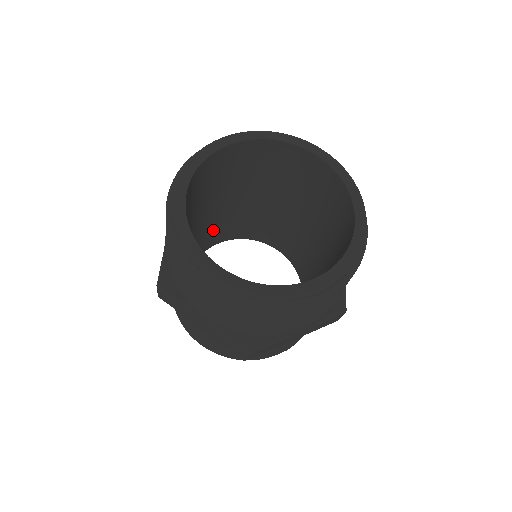
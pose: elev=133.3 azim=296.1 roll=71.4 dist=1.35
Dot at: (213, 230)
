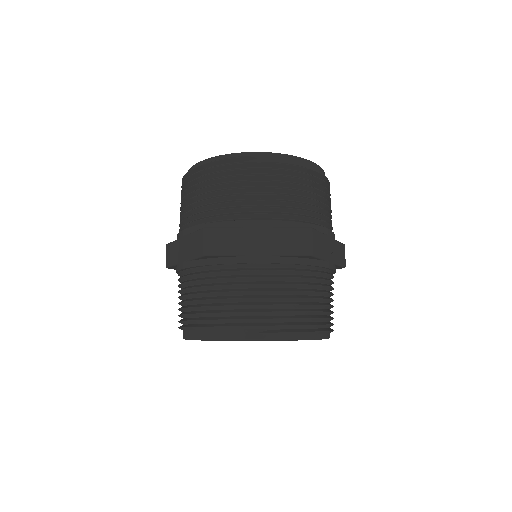
Dot at: occluded
